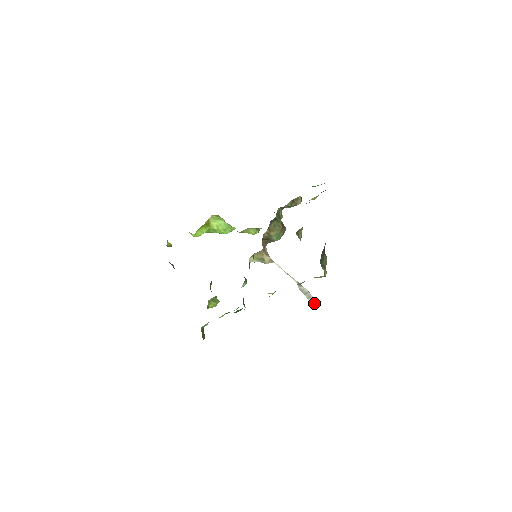
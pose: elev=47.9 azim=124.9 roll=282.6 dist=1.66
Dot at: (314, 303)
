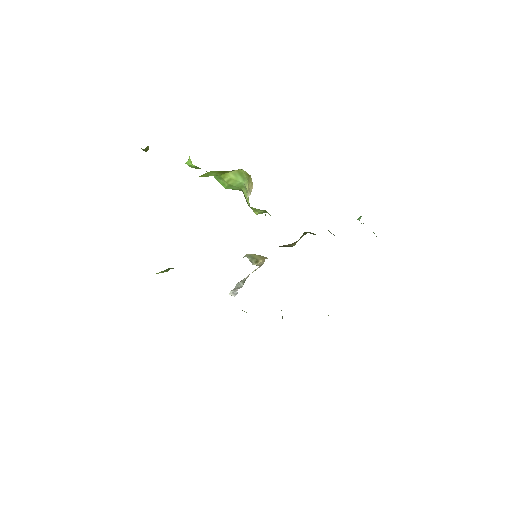
Dot at: (231, 295)
